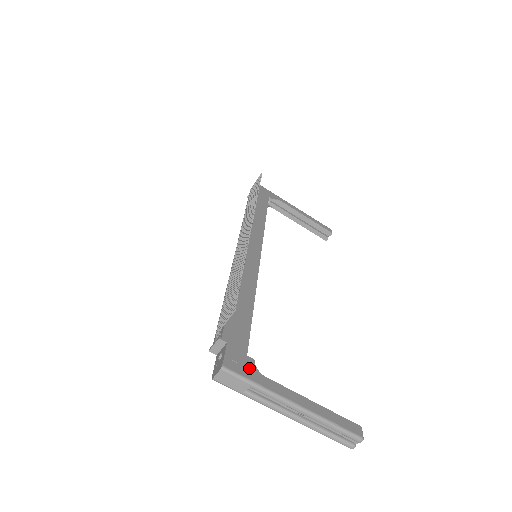
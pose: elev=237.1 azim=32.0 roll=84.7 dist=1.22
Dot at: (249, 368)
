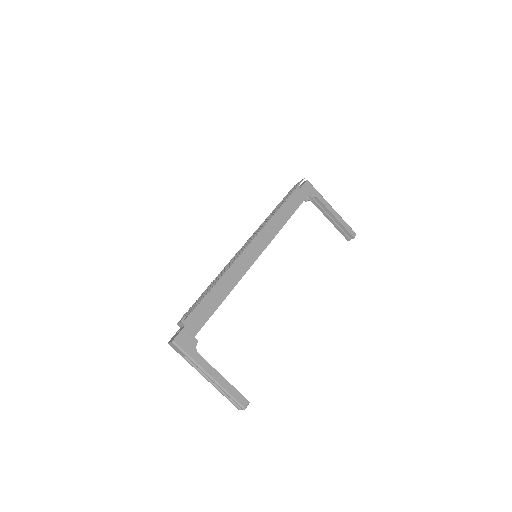
Dot at: (191, 346)
